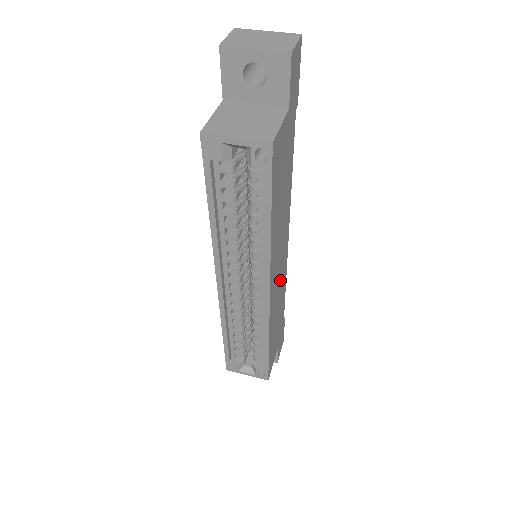
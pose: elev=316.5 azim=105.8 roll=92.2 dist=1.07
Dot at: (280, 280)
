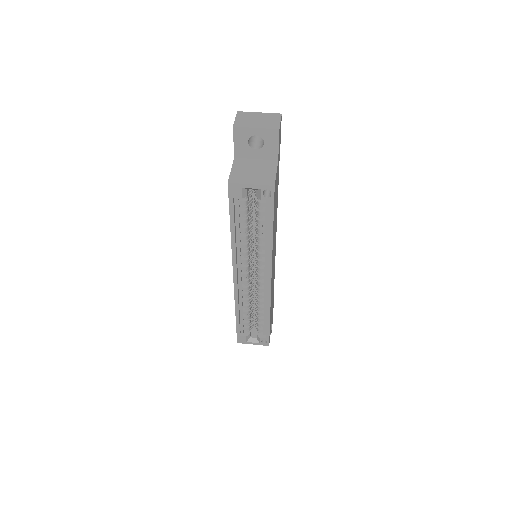
Dot at: (273, 271)
